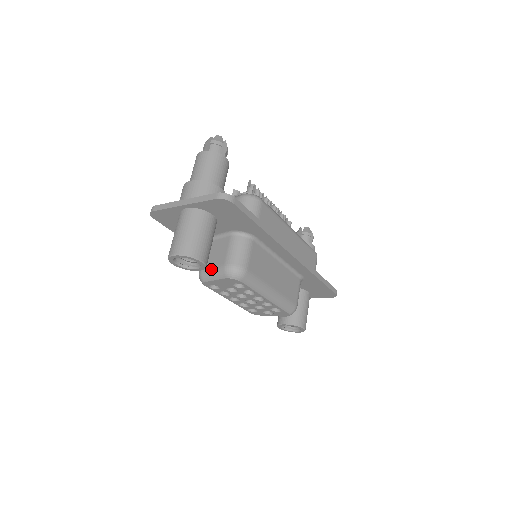
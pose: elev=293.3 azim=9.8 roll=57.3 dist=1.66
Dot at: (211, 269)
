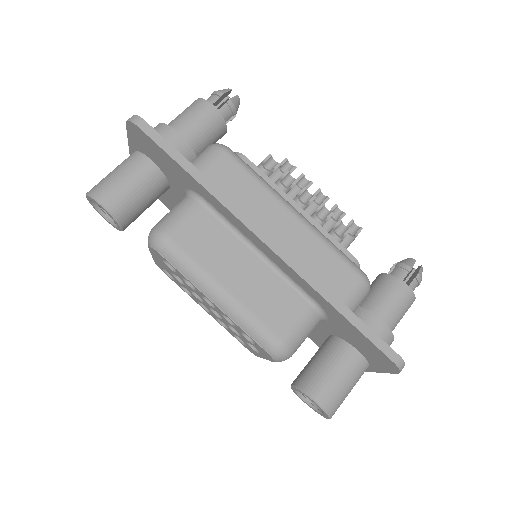
Dot at: occluded
